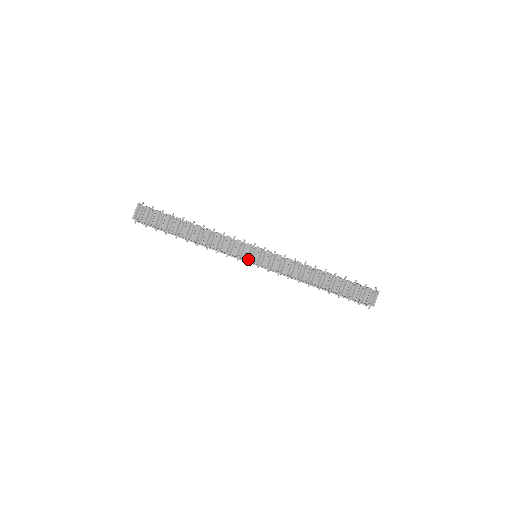
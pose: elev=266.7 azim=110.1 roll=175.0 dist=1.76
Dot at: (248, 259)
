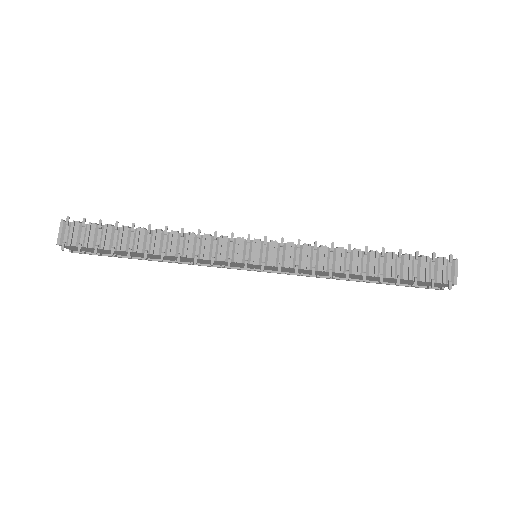
Dot at: (244, 260)
